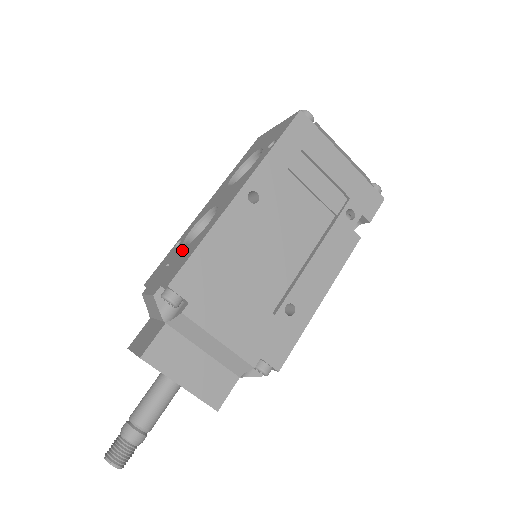
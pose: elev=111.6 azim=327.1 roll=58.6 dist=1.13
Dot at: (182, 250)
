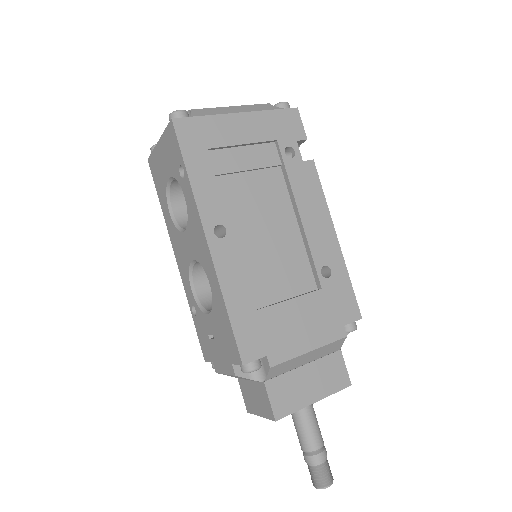
Dot at: (211, 319)
